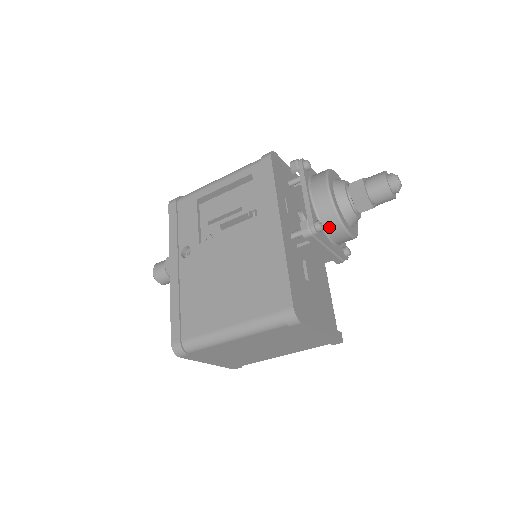
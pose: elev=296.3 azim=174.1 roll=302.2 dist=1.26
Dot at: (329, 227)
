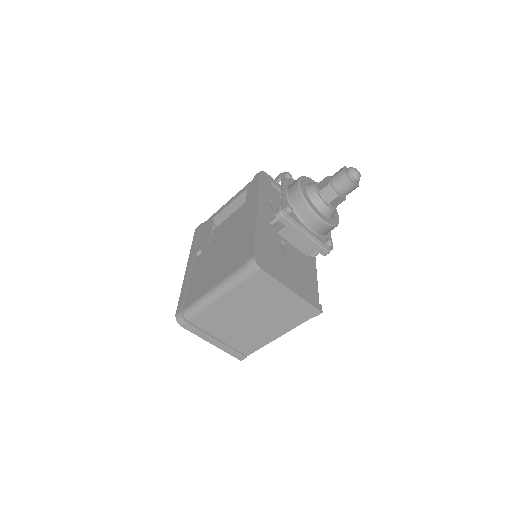
Dot at: (301, 213)
